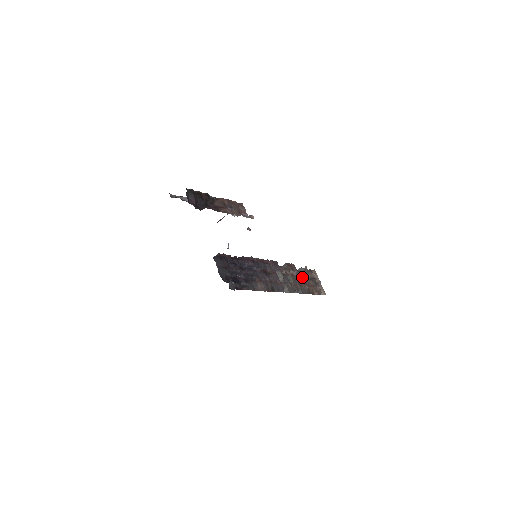
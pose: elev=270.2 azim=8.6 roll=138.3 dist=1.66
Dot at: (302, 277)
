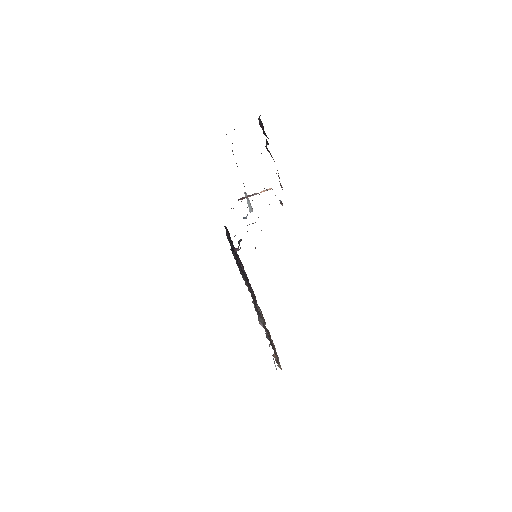
Dot at: (268, 333)
